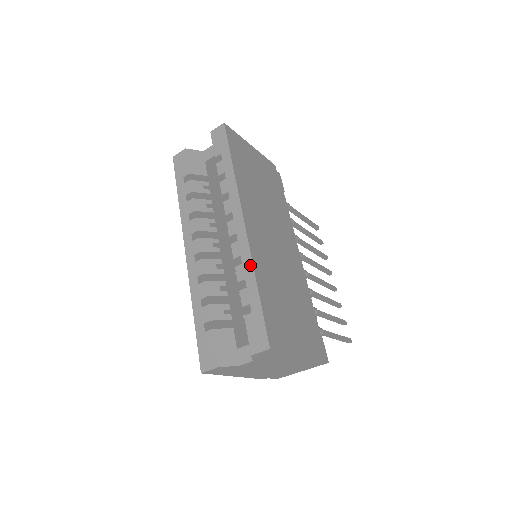
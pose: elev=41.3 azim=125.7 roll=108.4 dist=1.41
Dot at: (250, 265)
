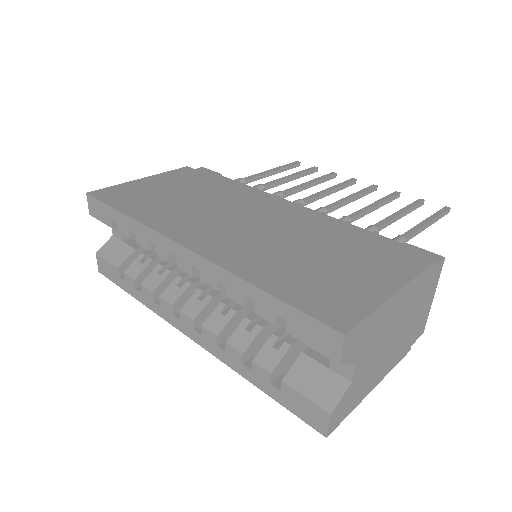
Dot at: (231, 278)
